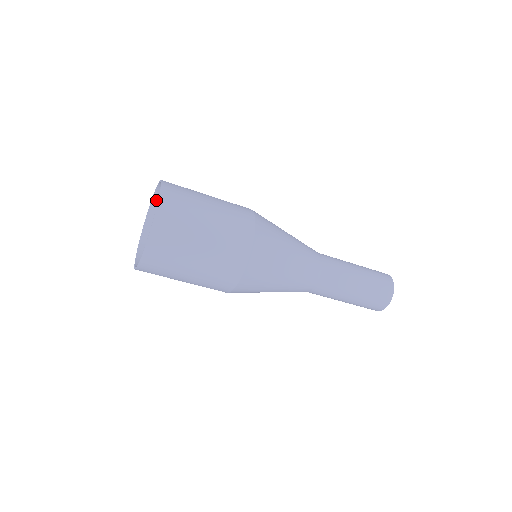
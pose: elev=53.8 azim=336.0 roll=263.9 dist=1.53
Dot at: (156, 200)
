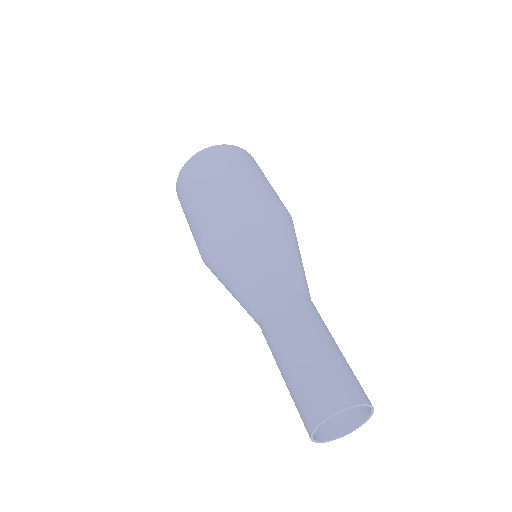
Dot at: occluded
